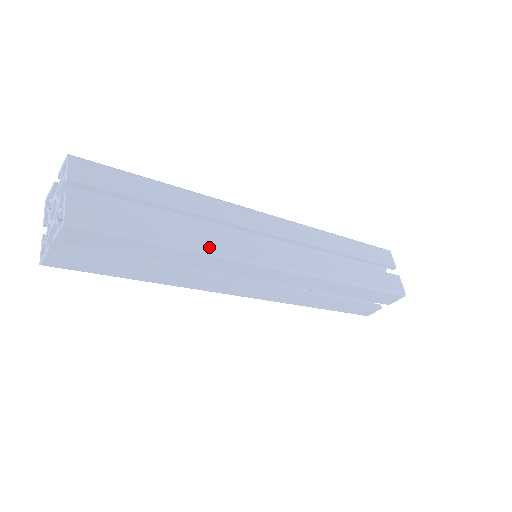
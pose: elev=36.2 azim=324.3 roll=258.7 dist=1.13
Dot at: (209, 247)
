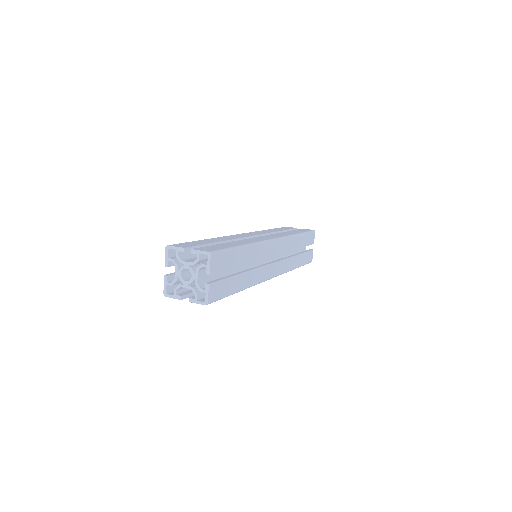
Dot at: (251, 284)
